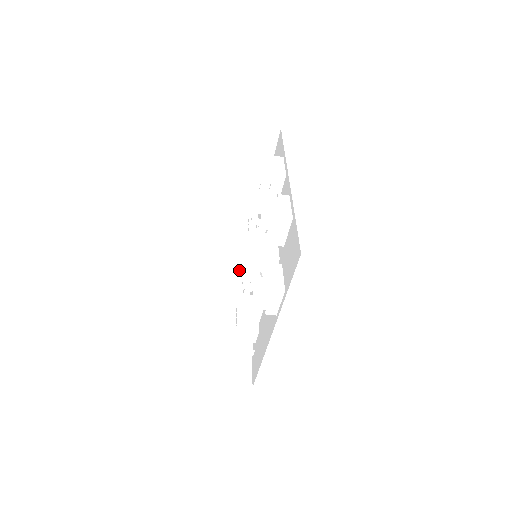
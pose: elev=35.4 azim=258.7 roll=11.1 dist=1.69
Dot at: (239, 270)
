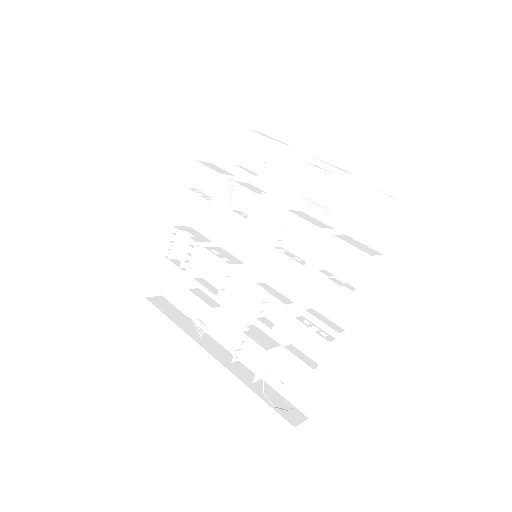
Dot at: (216, 189)
